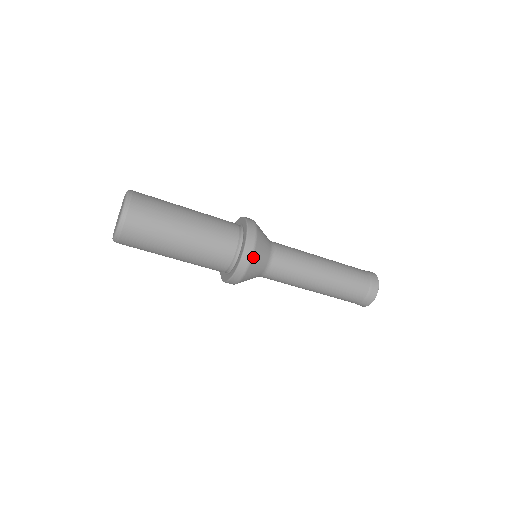
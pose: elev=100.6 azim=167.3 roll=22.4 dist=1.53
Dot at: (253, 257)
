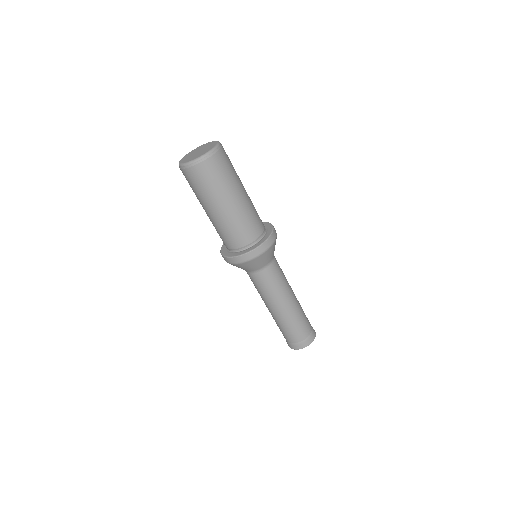
Dot at: (247, 262)
